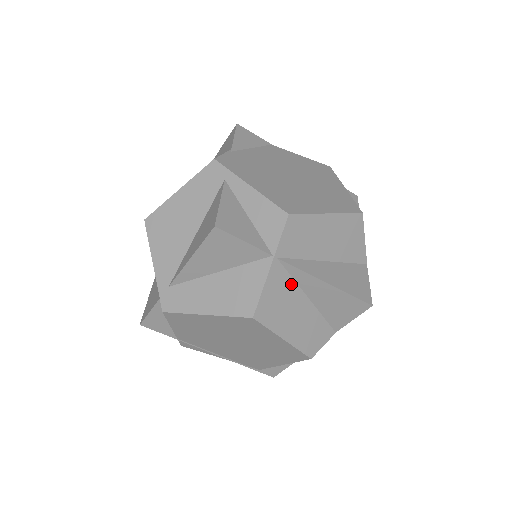
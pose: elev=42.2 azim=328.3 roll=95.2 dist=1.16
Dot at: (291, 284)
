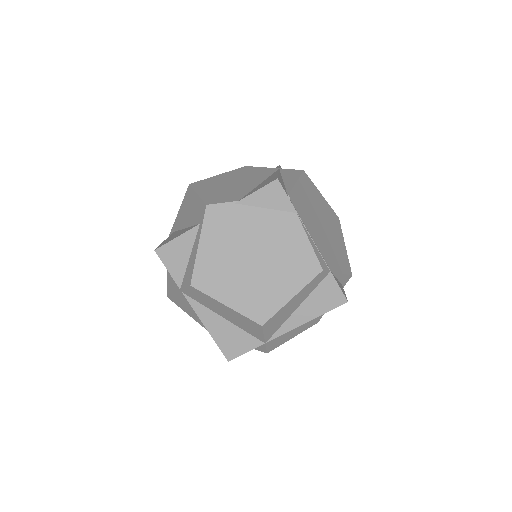
Dot at: occluded
